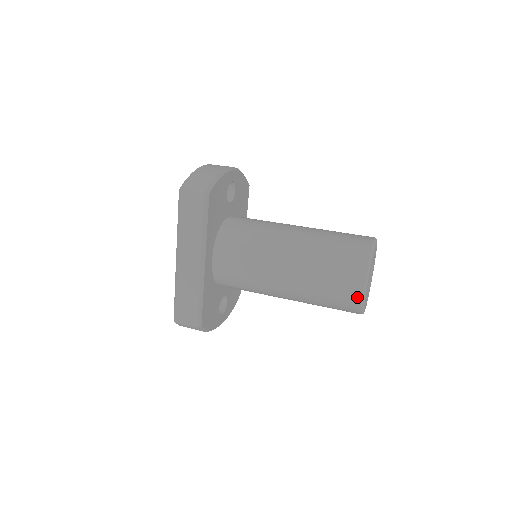
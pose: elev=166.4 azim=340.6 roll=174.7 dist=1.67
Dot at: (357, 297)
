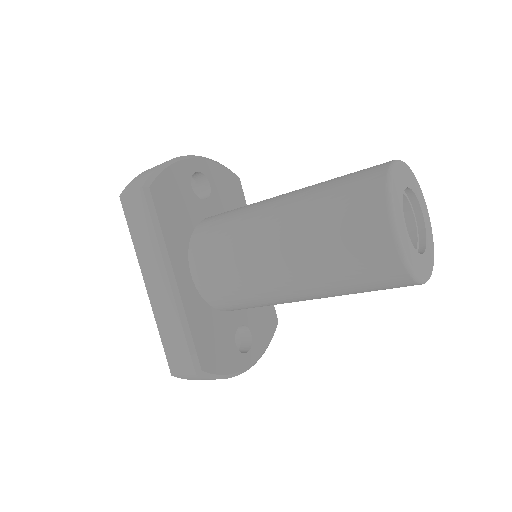
Dot at: (390, 253)
